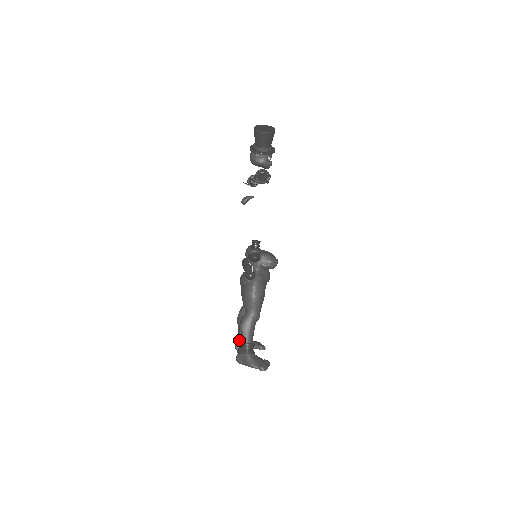
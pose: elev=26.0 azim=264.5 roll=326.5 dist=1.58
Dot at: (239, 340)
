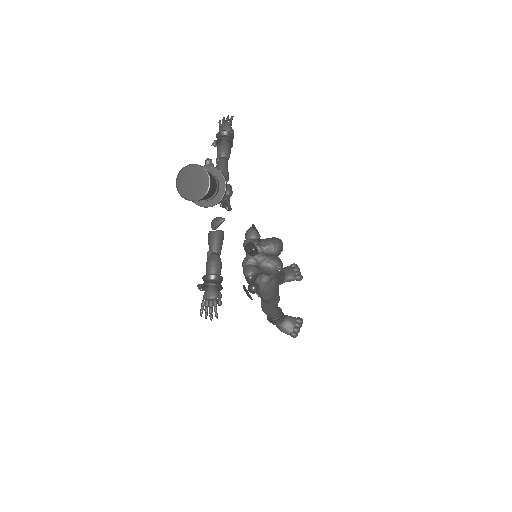
Dot at: occluded
